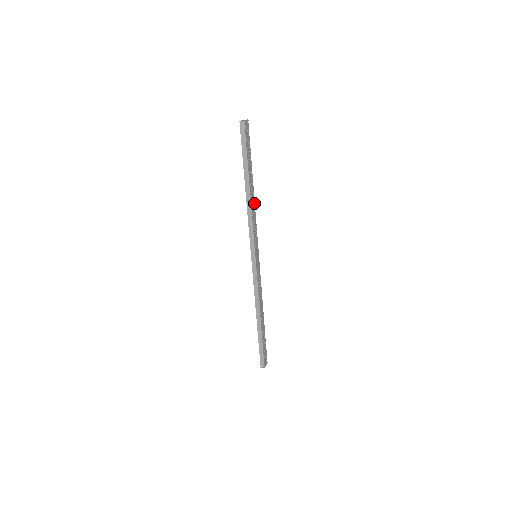
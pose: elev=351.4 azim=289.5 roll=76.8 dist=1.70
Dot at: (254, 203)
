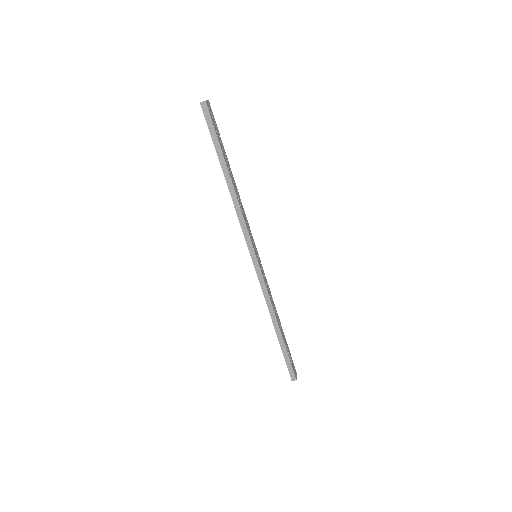
Dot at: (239, 196)
